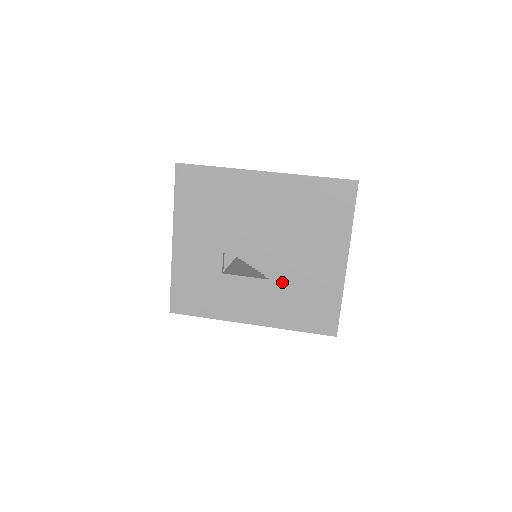
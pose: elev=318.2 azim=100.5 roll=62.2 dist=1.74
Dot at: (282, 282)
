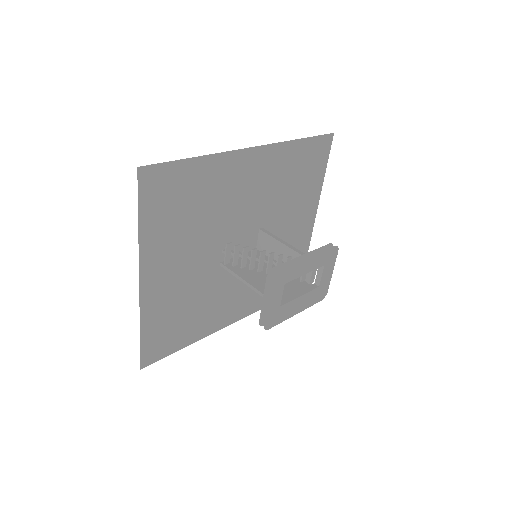
Dot at: (329, 282)
